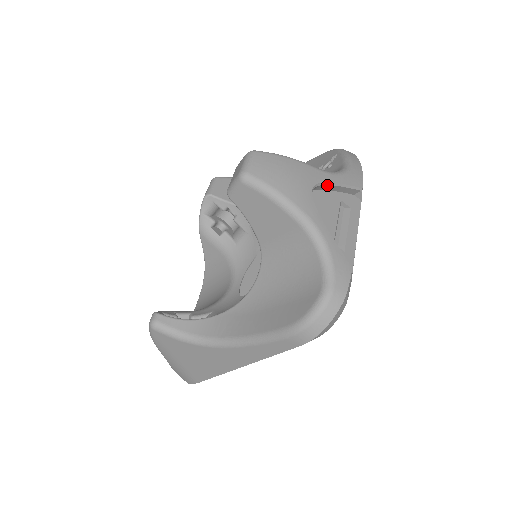
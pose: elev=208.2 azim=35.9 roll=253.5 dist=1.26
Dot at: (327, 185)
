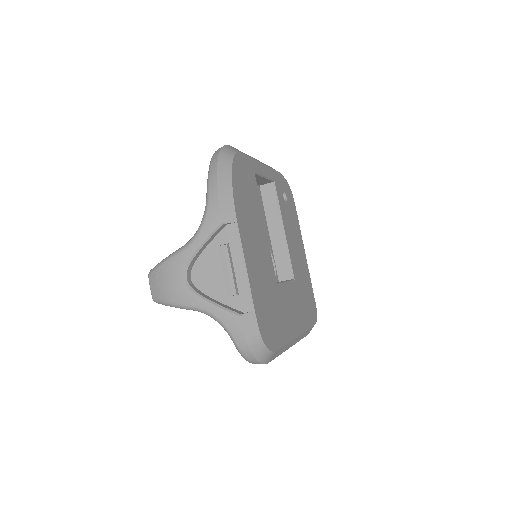
Dot at: (195, 256)
